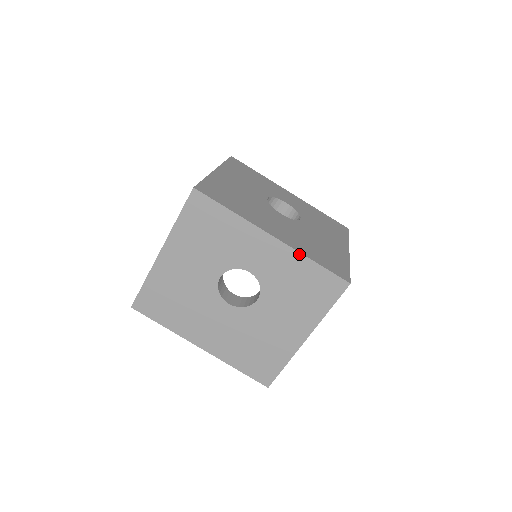
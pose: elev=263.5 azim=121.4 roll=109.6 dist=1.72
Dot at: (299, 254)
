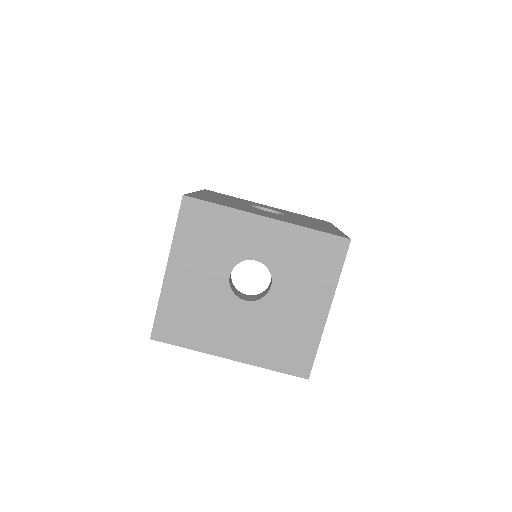
Dot at: (296, 226)
